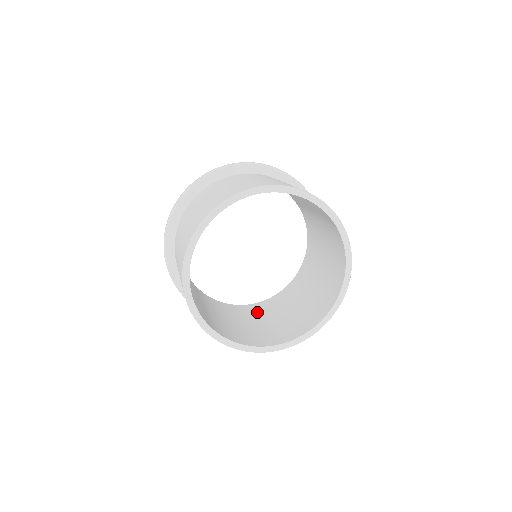
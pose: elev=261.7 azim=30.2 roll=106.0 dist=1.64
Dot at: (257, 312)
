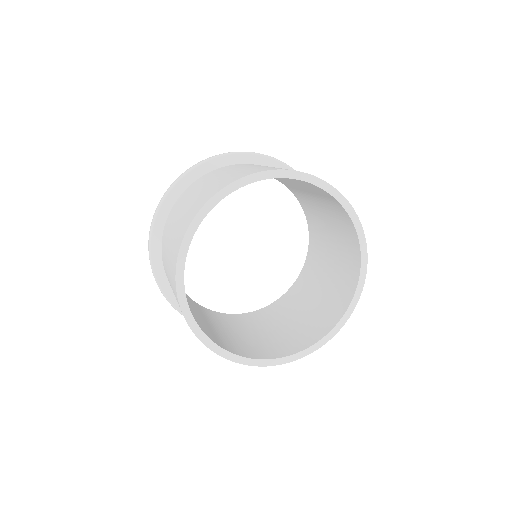
Dot at: (208, 315)
